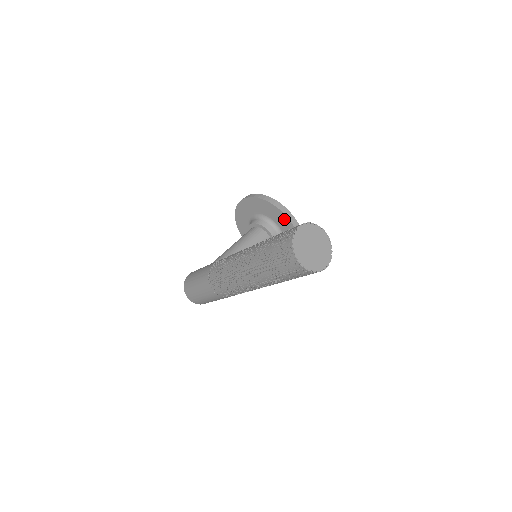
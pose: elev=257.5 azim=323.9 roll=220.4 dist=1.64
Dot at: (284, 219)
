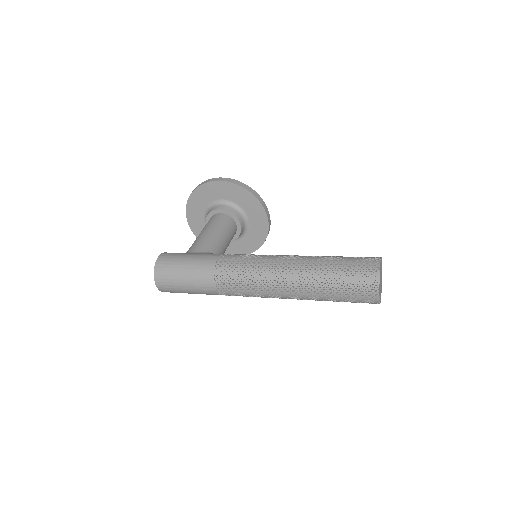
Dot at: (261, 216)
